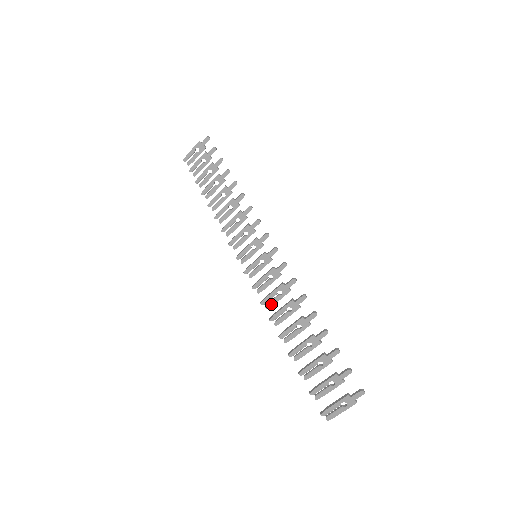
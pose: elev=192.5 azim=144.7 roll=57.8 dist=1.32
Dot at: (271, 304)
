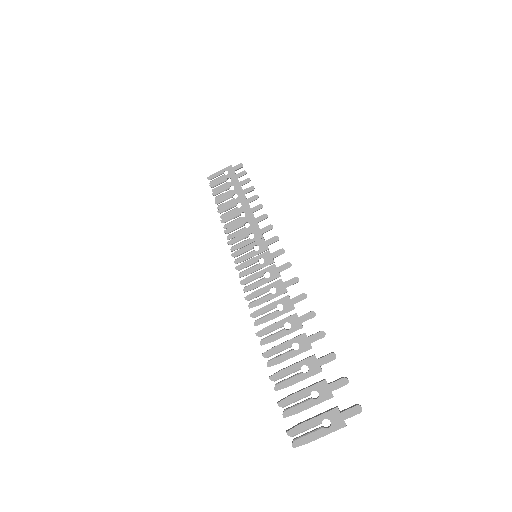
Dot at: (257, 302)
